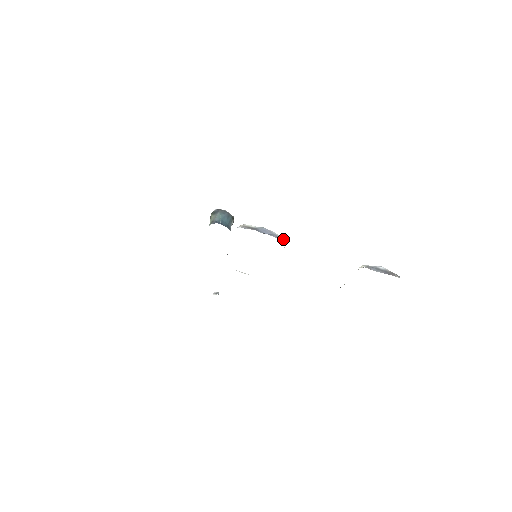
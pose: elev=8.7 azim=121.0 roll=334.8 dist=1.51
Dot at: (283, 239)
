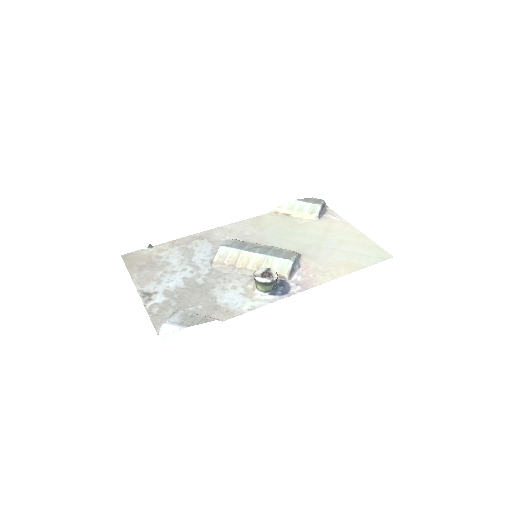
Dot at: (300, 256)
